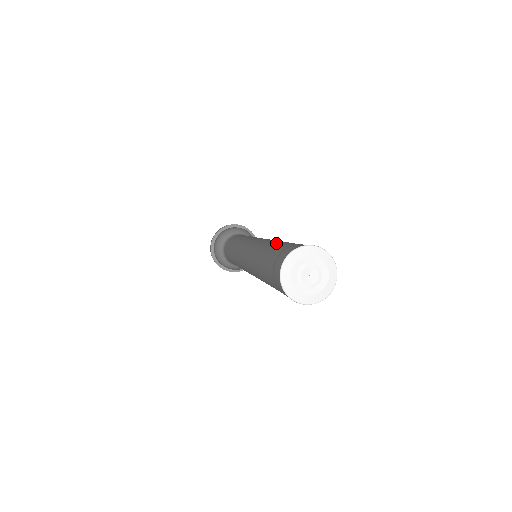
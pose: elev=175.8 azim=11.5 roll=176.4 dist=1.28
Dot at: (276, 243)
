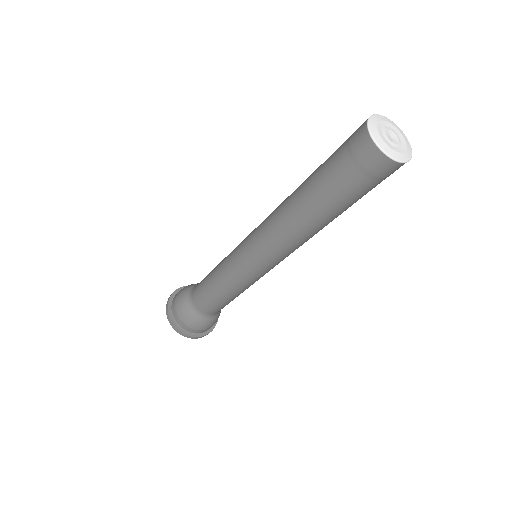
Dot at: (310, 177)
